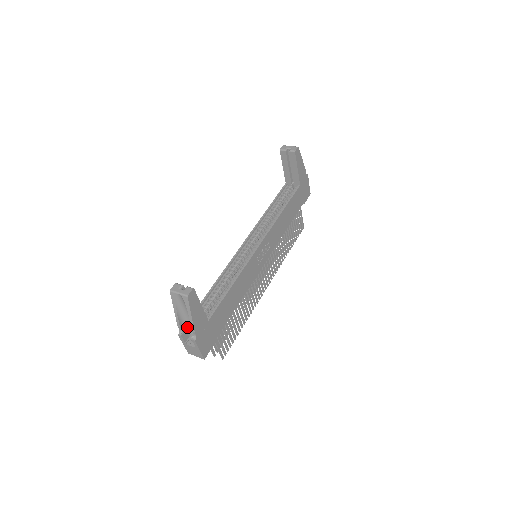
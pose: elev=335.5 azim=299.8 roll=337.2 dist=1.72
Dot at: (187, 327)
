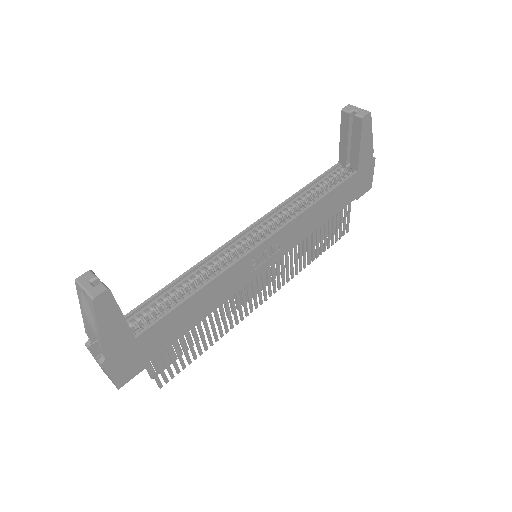
Dot at: occluded
